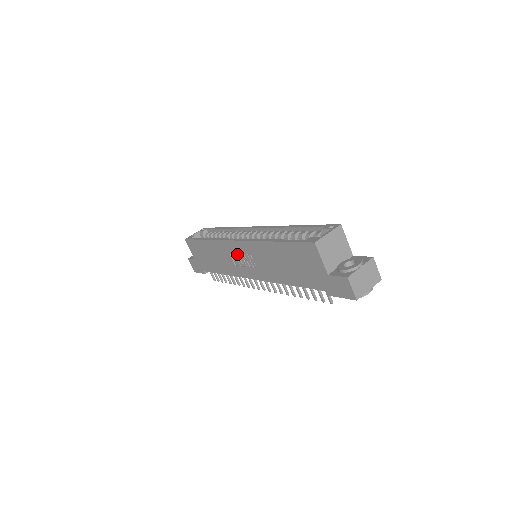
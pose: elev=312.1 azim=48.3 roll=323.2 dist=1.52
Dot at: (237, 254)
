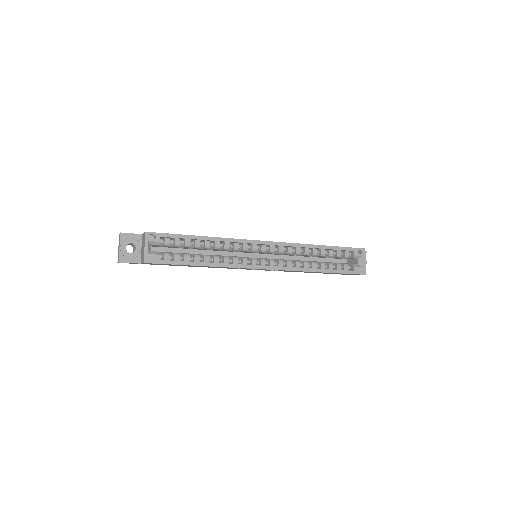
Dot at: occluded
